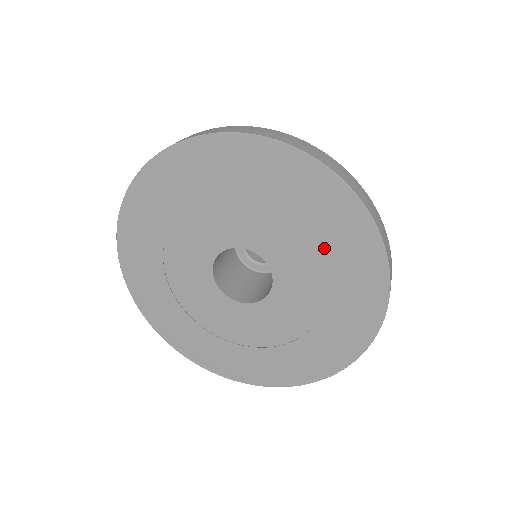
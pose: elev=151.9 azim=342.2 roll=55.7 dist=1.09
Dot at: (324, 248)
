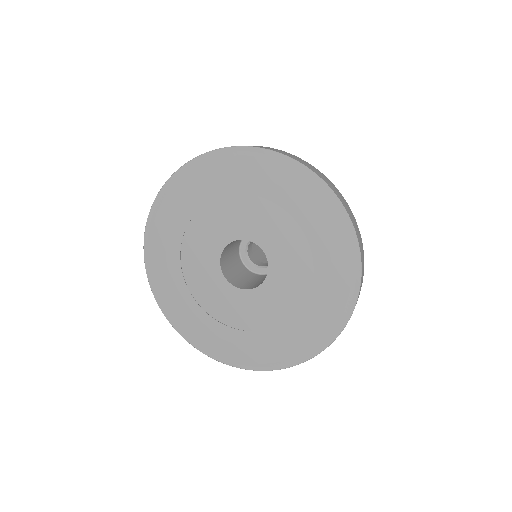
Dot at: (311, 297)
